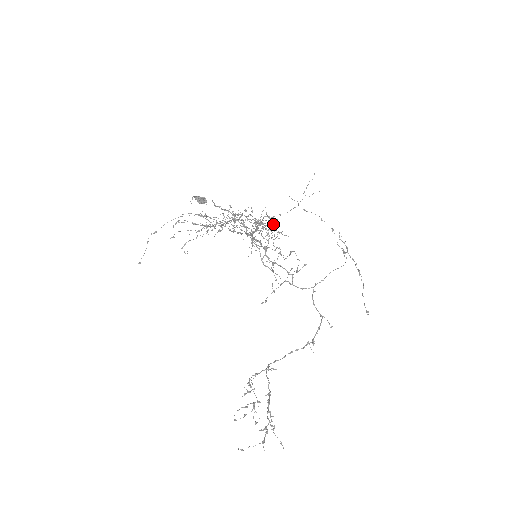
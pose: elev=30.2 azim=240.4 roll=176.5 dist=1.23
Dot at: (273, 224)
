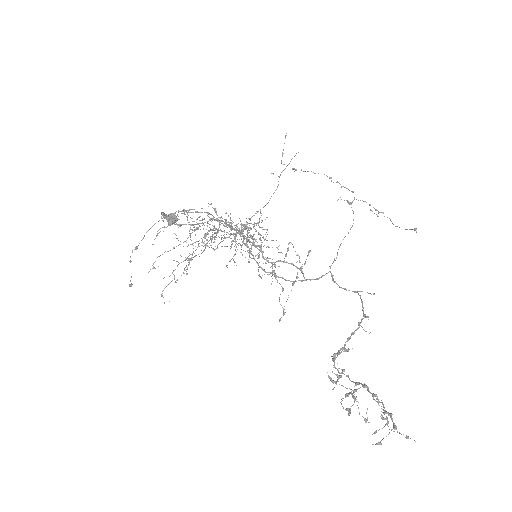
Dot at: occluded
